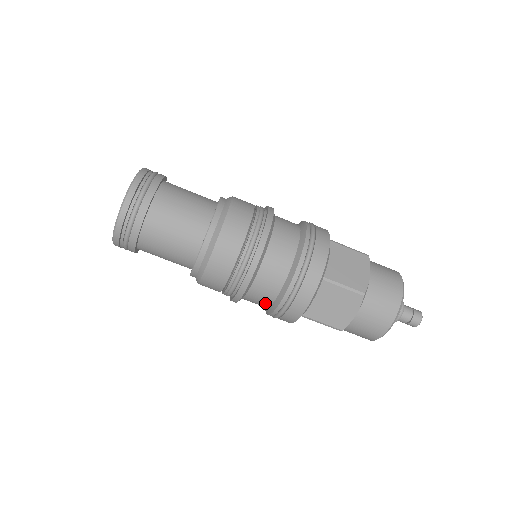
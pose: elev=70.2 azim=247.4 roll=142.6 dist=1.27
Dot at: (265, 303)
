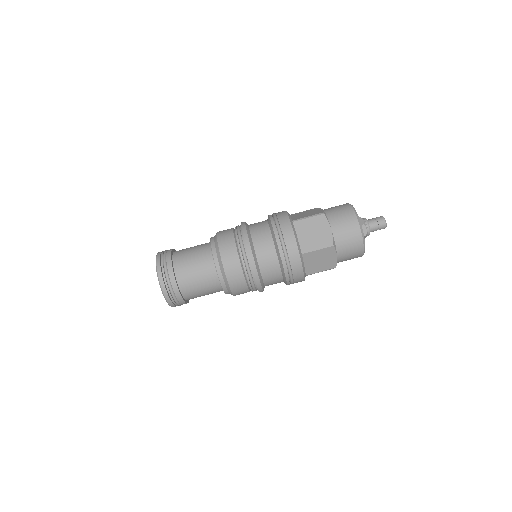
Dot at: (274, 263)
